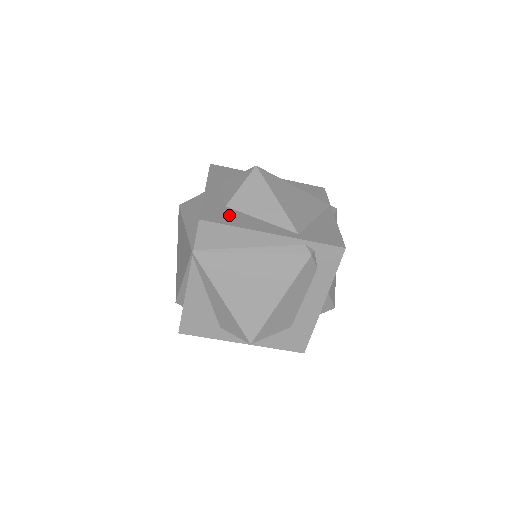
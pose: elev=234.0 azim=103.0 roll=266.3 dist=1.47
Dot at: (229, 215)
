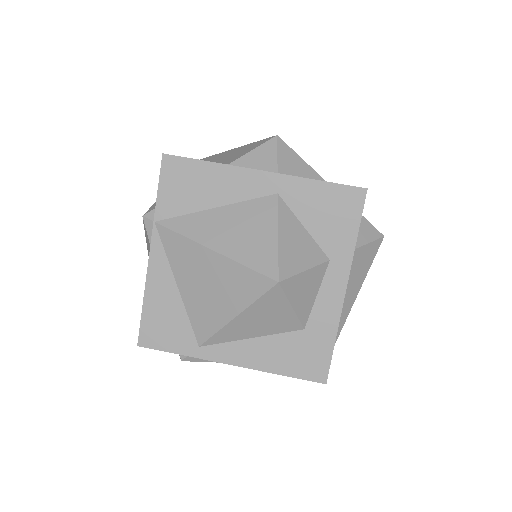
Dot at: occluded
